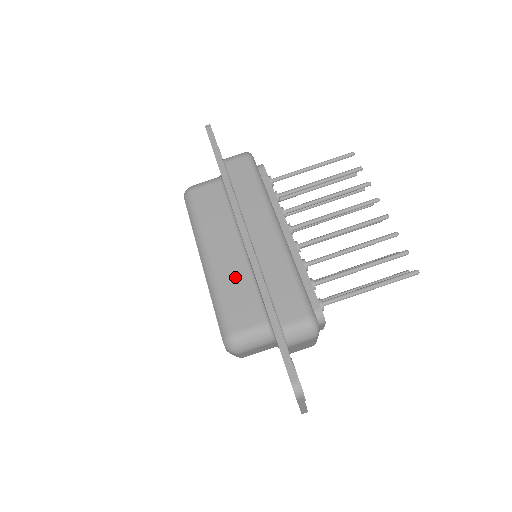
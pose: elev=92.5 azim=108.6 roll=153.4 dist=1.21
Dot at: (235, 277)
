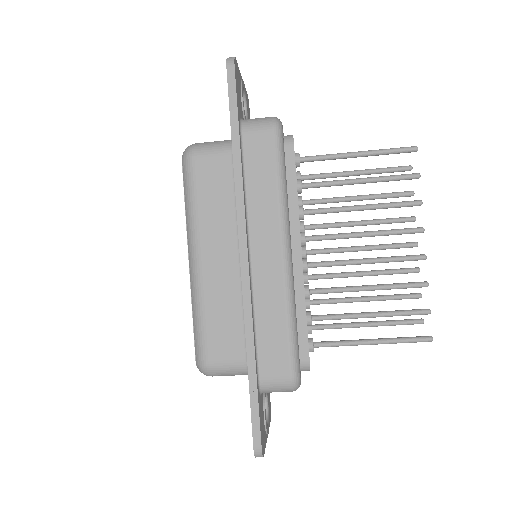
Dot at: (223, 297)
